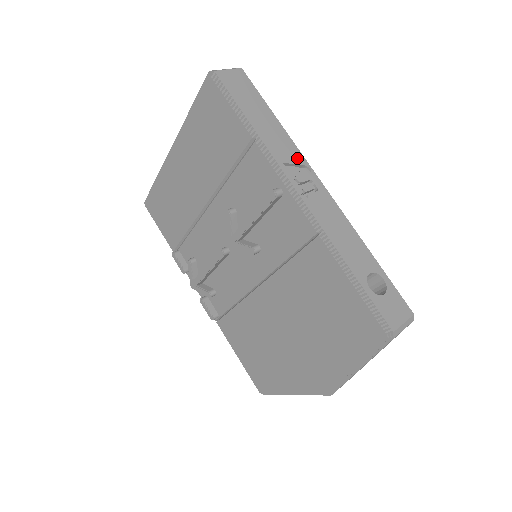
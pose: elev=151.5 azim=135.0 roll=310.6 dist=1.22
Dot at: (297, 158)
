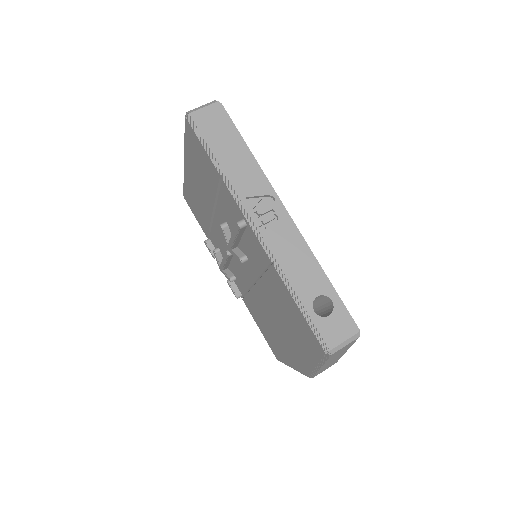
Dot at: (262, 189)
